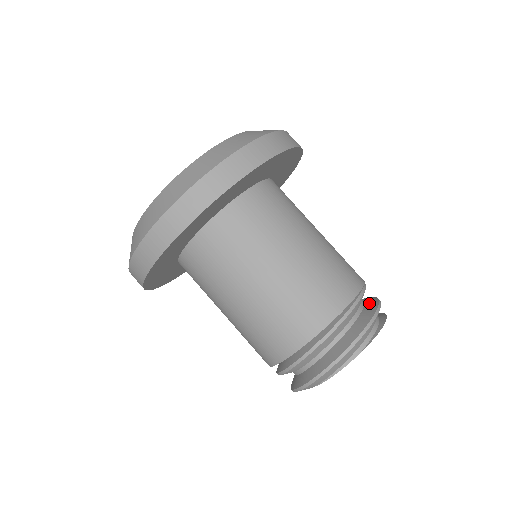
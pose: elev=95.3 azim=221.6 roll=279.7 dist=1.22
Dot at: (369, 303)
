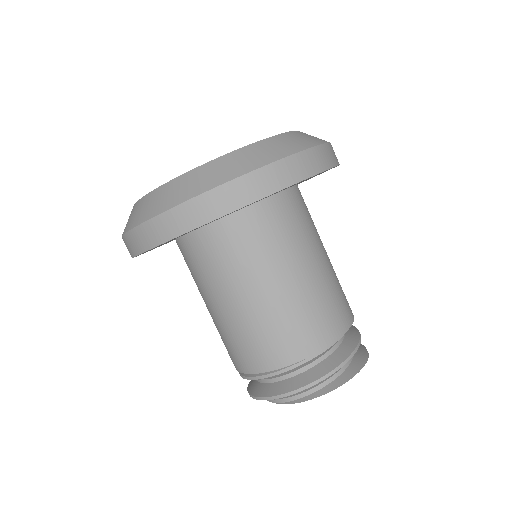
Dot at: (311, 372)
